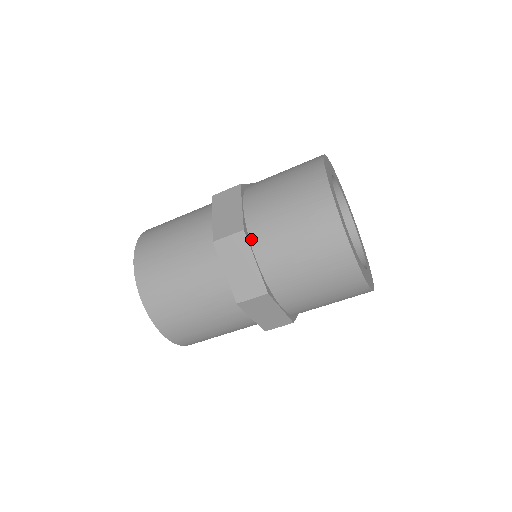
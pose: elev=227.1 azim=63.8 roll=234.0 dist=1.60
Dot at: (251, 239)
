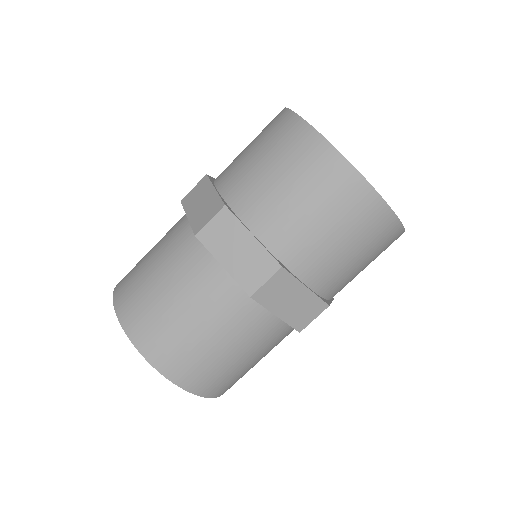
Dot at: (215, 181)
